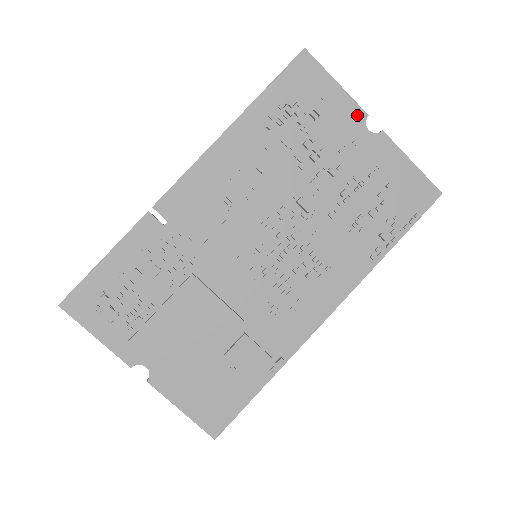
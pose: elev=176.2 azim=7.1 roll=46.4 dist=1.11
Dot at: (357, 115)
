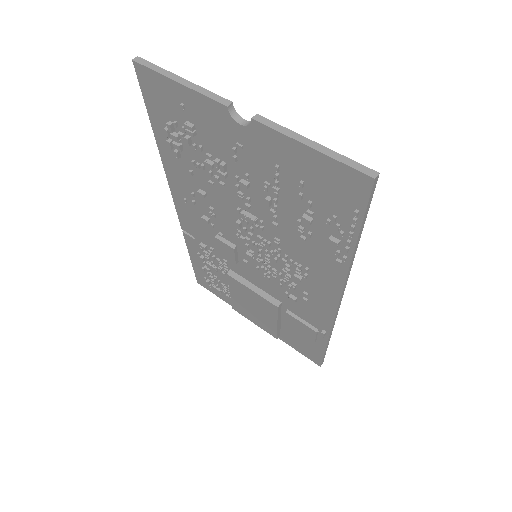
Dot at: (218, 111)
